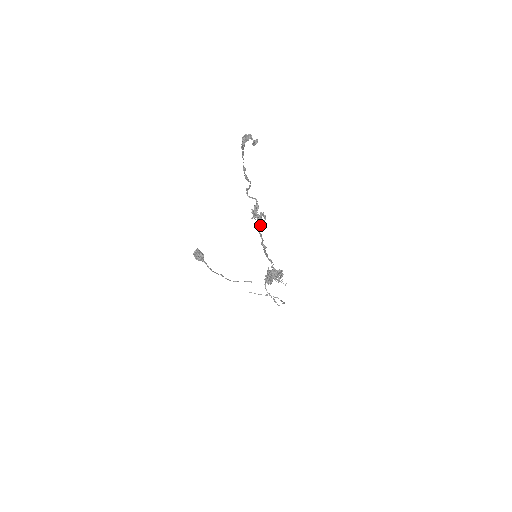
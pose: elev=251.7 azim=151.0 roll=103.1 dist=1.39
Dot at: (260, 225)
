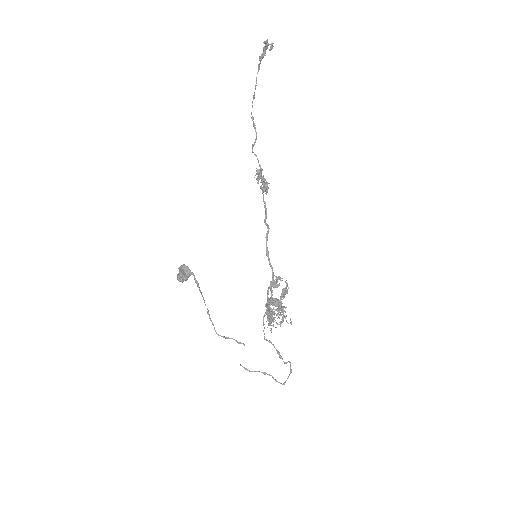
Dot at: (265, 183)
